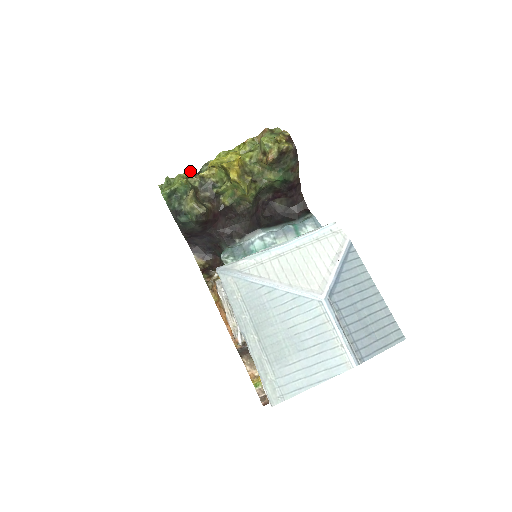
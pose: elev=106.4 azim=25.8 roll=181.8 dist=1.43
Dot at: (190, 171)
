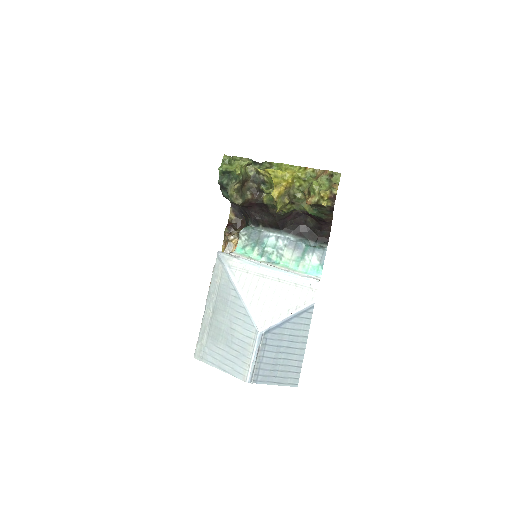
Dot at: occluded
